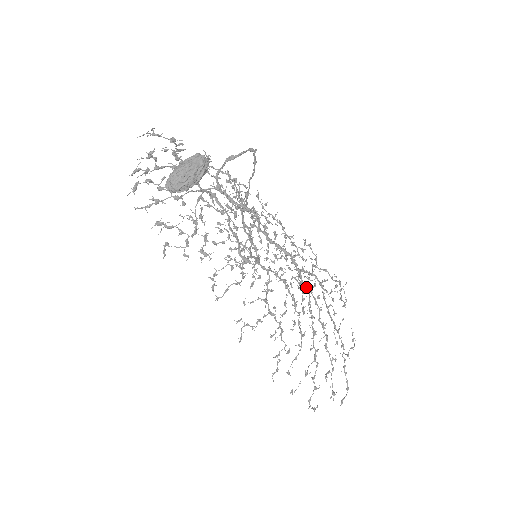
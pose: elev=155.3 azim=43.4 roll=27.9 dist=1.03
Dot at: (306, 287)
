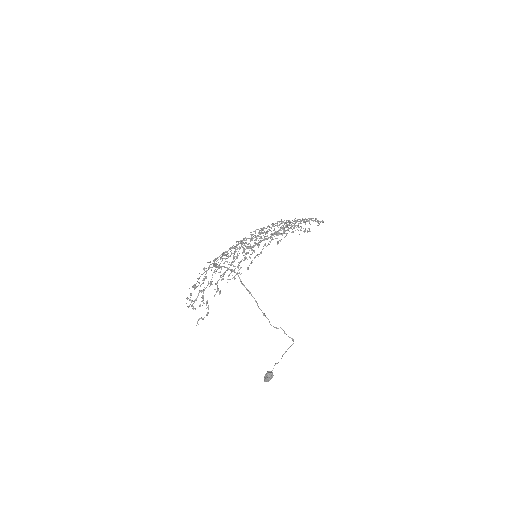
Dot at: (283, 228)
